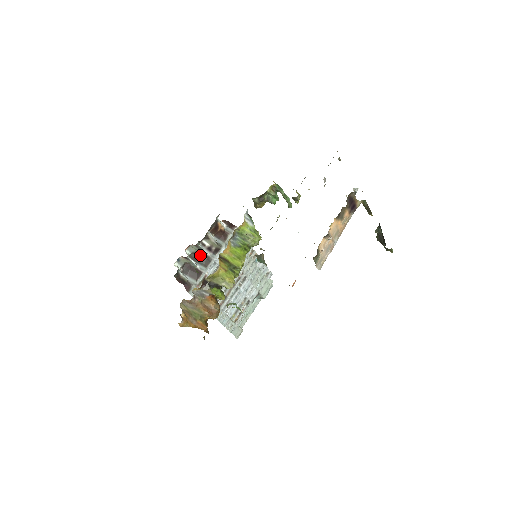
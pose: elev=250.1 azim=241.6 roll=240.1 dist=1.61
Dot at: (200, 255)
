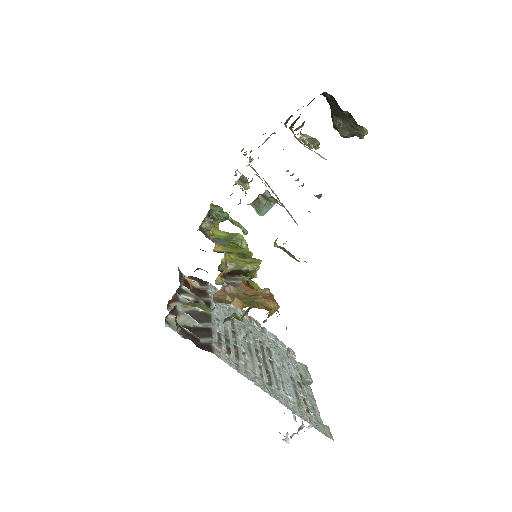
Dot at: (191, 316)
